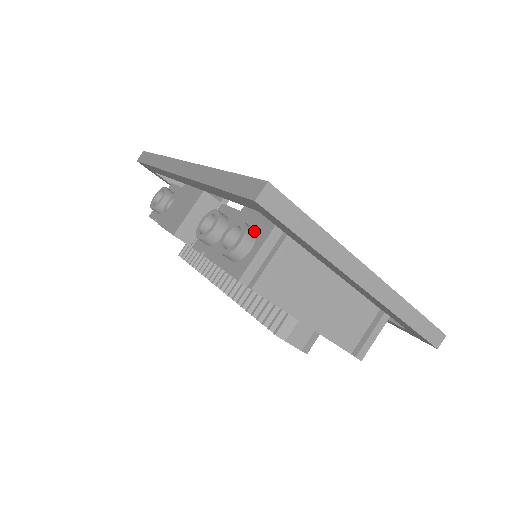
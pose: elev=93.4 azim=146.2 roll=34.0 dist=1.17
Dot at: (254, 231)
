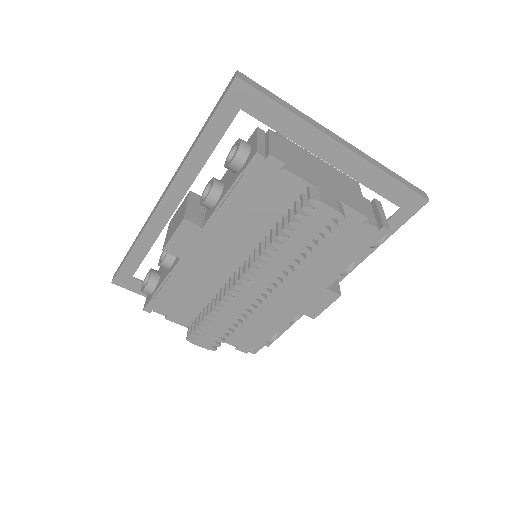
Dot at: occluded
